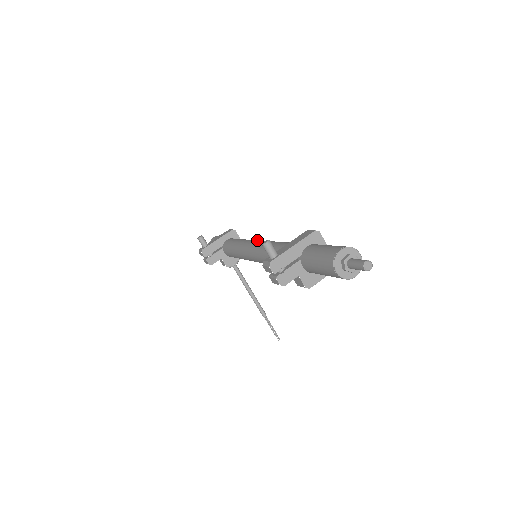
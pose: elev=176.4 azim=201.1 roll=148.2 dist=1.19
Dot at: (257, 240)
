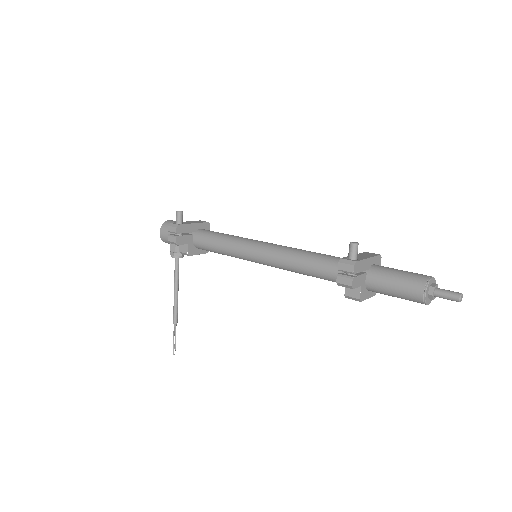
Dot at: (266, 242)
